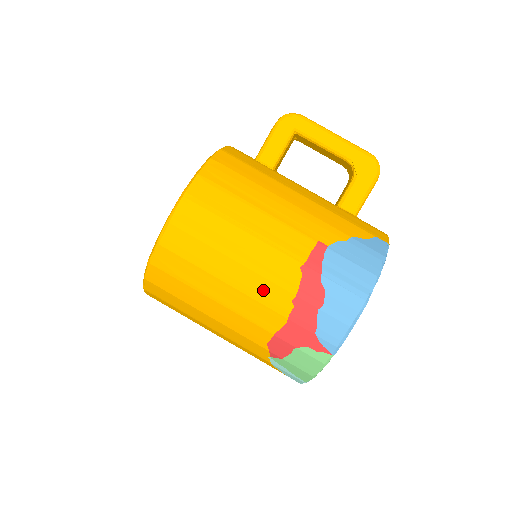
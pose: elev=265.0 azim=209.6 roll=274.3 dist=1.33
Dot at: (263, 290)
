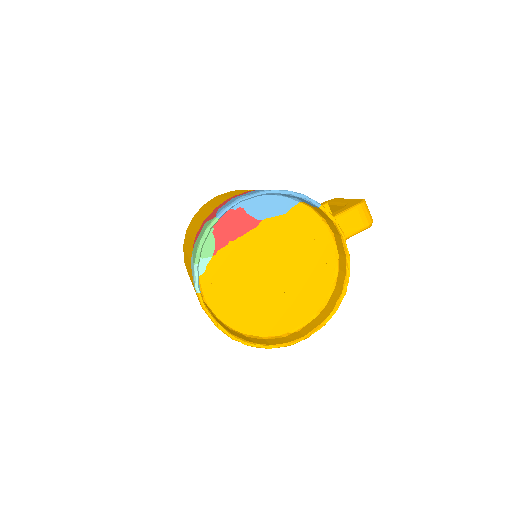
Dot at: (219, 202)
